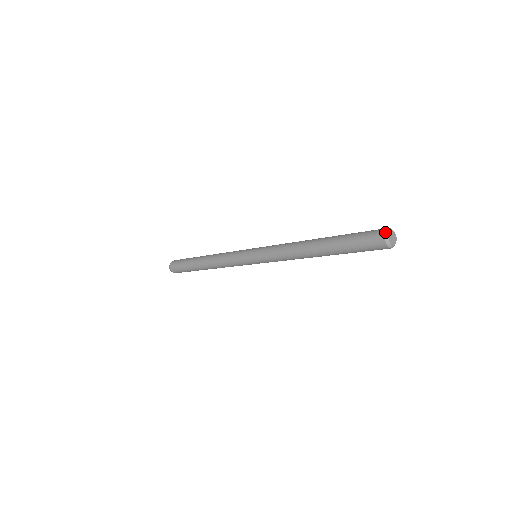
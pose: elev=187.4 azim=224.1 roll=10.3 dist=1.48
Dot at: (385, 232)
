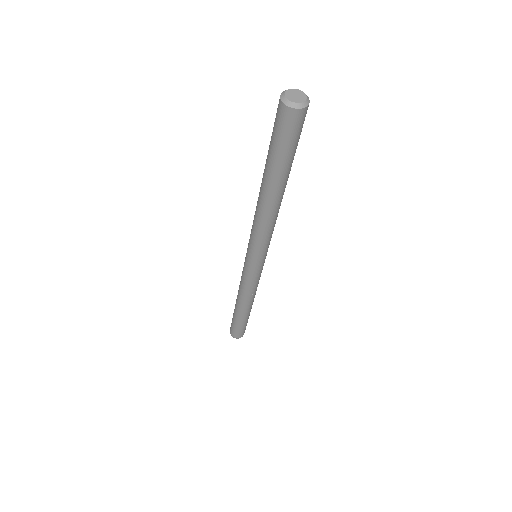
Dot at: (281, 93)
